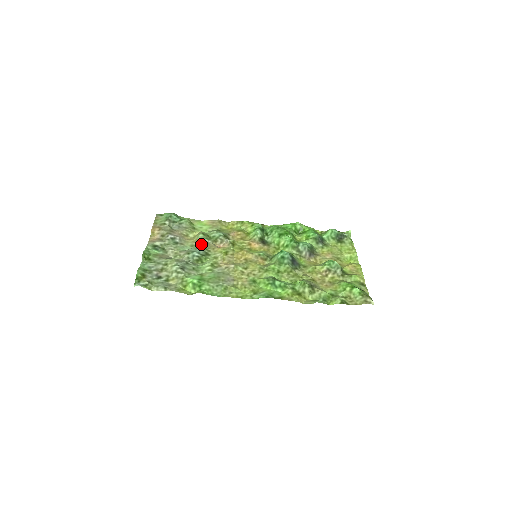
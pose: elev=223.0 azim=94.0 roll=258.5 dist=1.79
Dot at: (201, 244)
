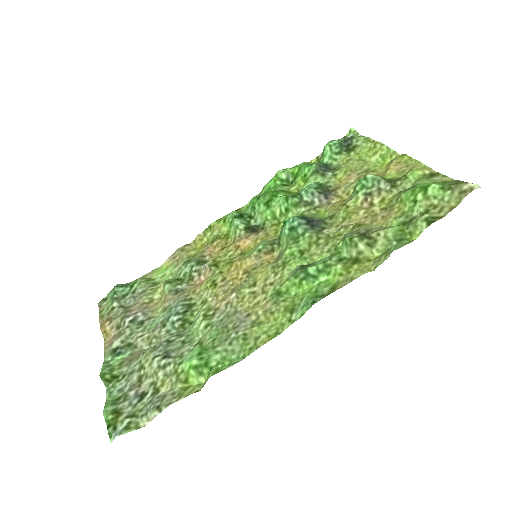
Dot at: (174, 298)
